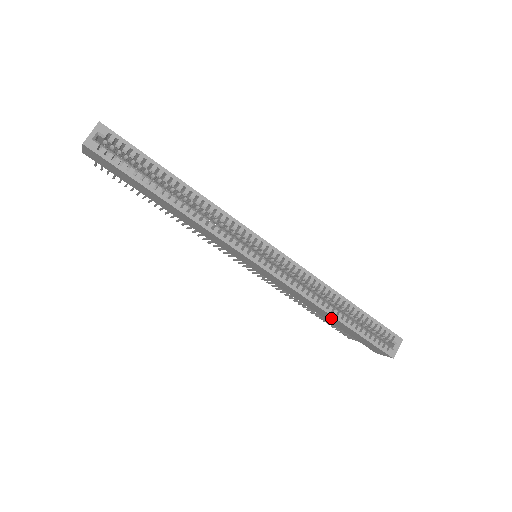
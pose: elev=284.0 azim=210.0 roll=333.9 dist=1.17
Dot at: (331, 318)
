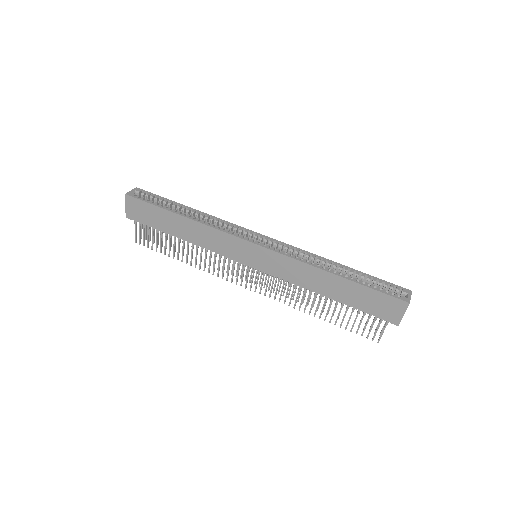
Dot at: (333, 282)
